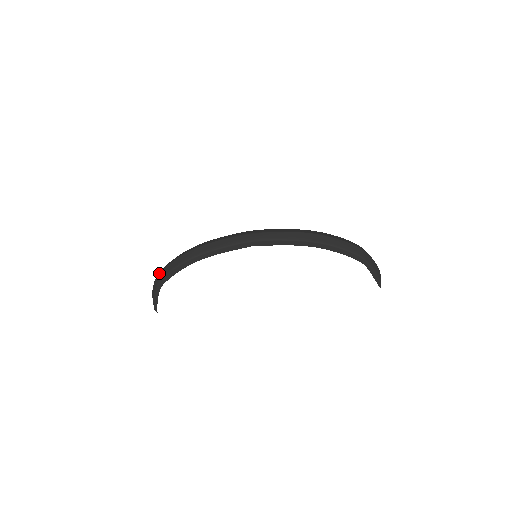
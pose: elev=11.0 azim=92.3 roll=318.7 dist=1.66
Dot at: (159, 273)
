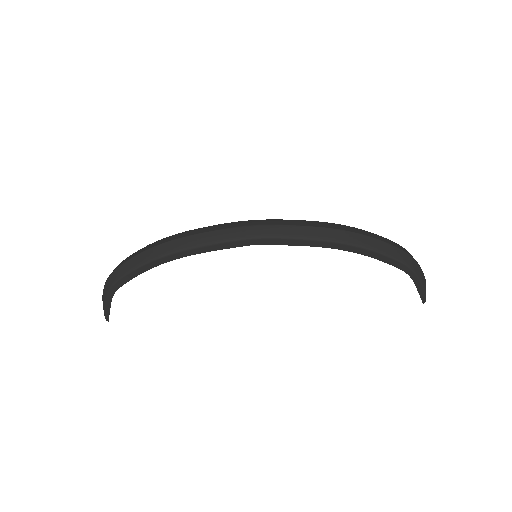
Dot at: (112, 272)
